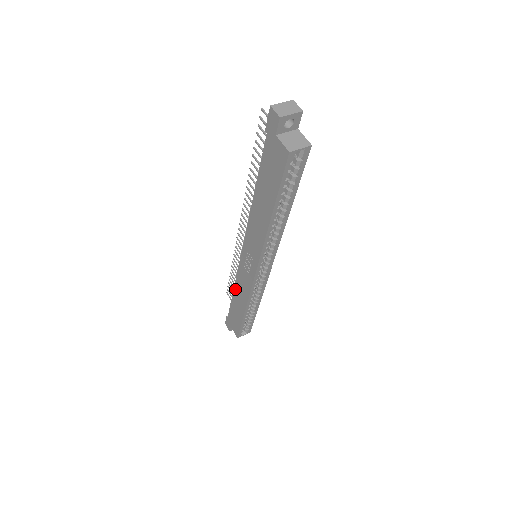
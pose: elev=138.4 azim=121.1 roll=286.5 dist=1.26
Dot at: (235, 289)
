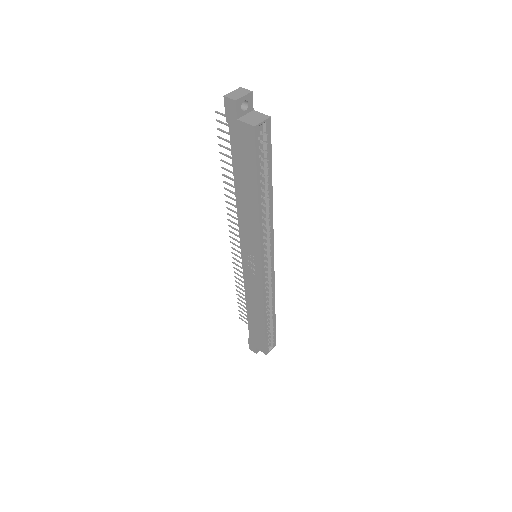
Dot at: (247, 302)
